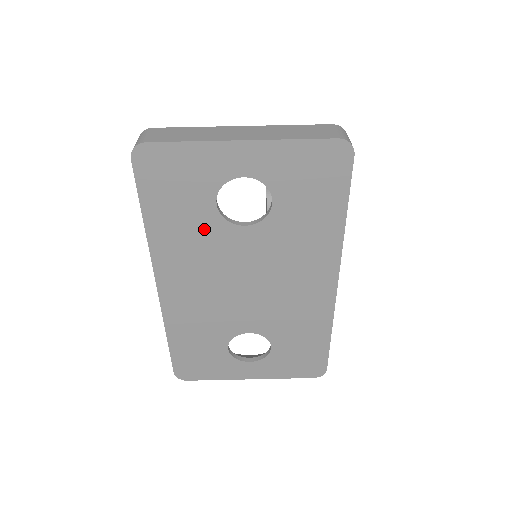
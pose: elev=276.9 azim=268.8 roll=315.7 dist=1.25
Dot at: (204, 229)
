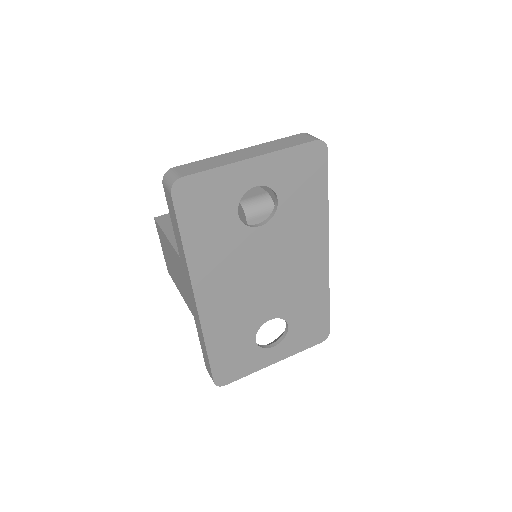
Dot at: (230, 238)
